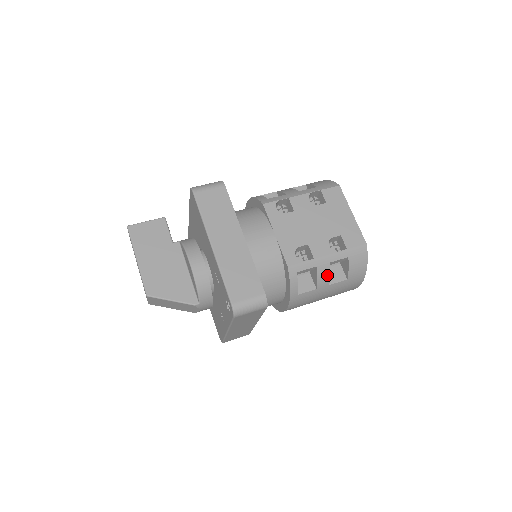
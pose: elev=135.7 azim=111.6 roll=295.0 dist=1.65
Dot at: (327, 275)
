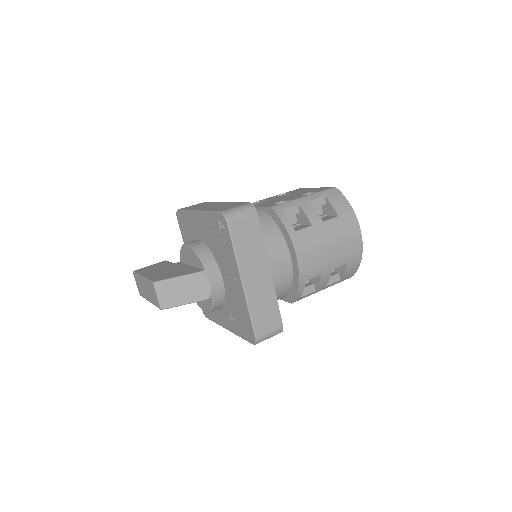
Dot at: (313, 211)
